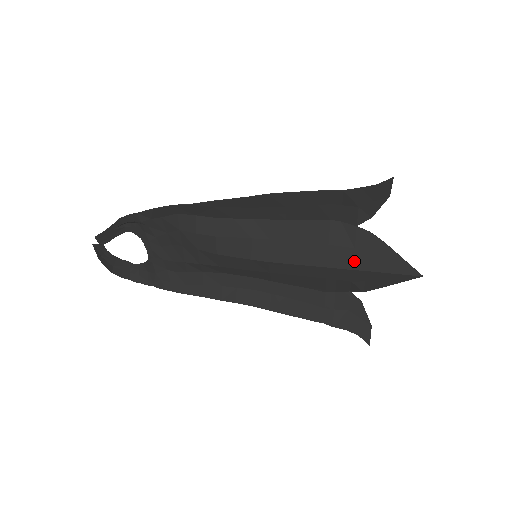
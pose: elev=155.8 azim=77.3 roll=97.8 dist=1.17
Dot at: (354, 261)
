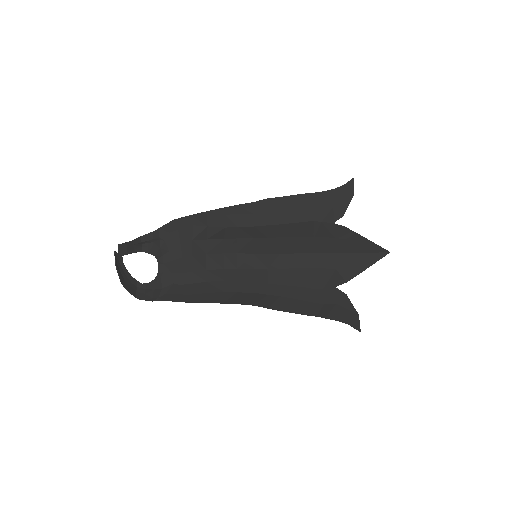
Dot at: (336, 247)
